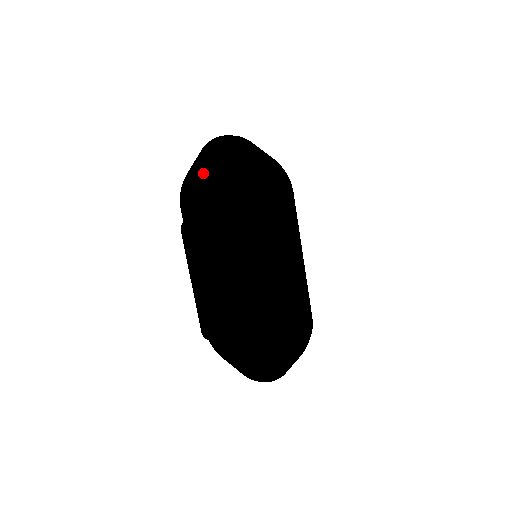
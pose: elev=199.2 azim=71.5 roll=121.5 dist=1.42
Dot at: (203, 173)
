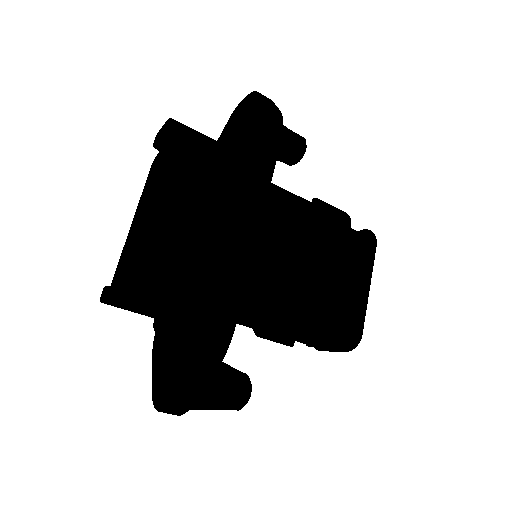
Dot at: (224, 139)
